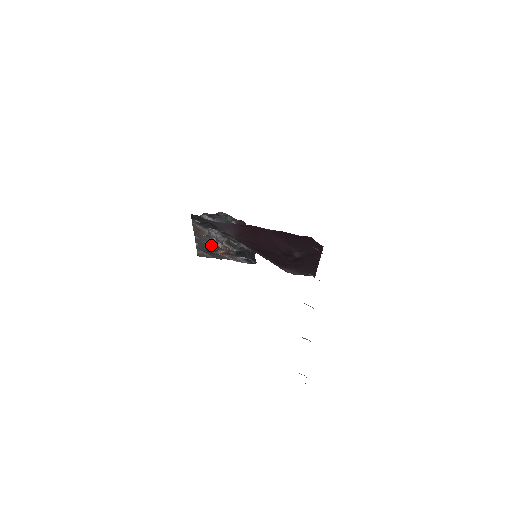
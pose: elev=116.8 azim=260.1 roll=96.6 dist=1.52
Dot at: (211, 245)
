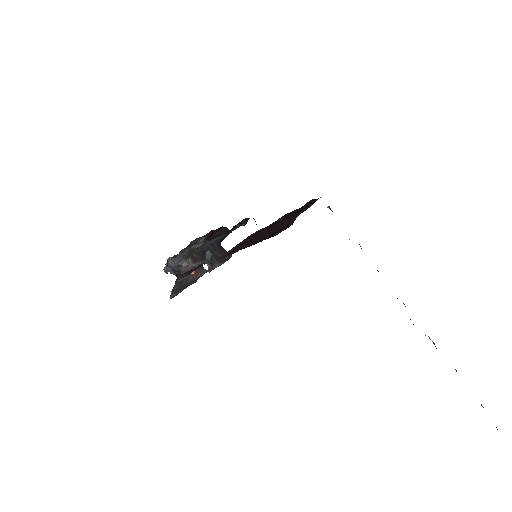
Dot at: (189, 280)
